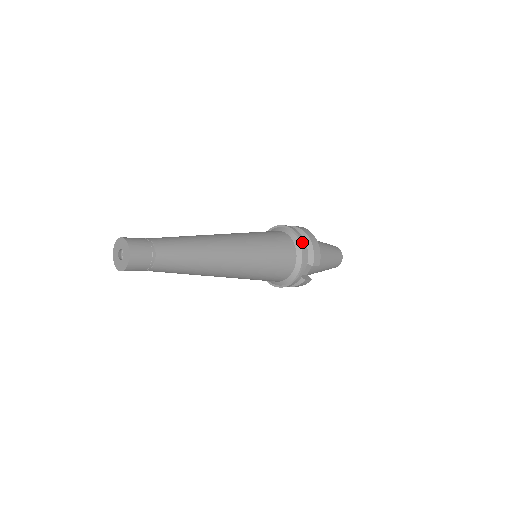
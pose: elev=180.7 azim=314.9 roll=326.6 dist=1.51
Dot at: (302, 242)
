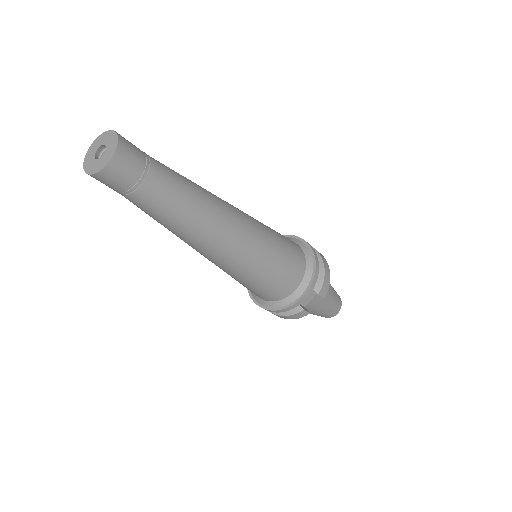
Dot at: (316, 259)
